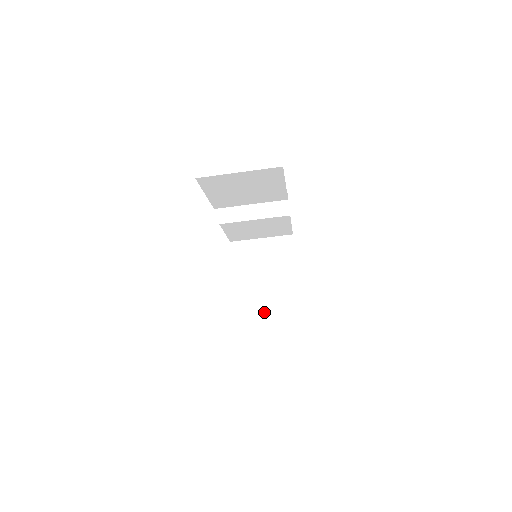
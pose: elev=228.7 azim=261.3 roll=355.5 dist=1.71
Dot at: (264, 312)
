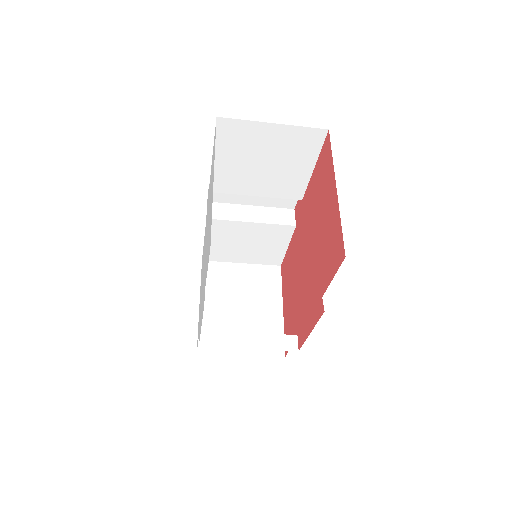
Dot at: (248, 339)
